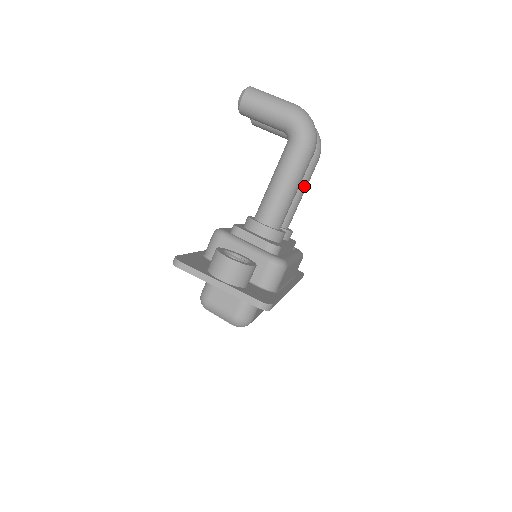
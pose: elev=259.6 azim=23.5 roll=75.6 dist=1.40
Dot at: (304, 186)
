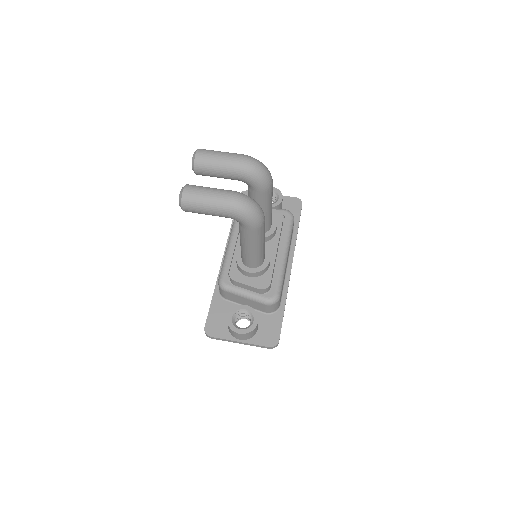
Dot at: (270, 206)
